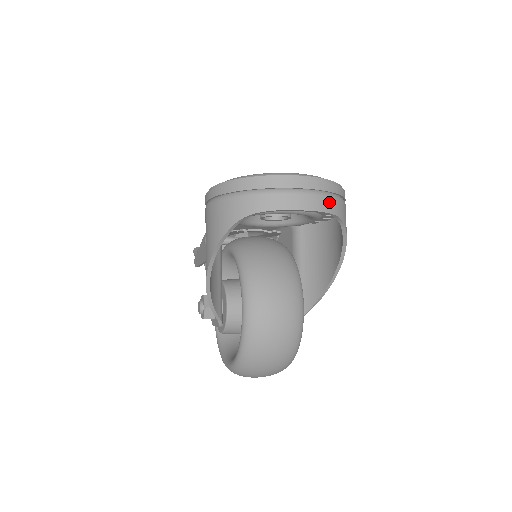
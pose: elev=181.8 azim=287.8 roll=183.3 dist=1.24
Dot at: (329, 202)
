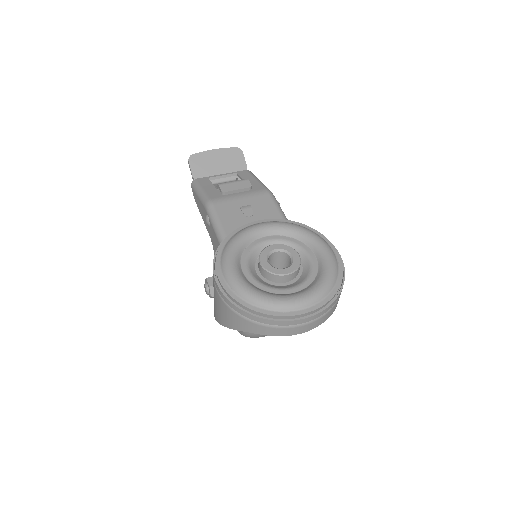
Dot at: (326, 316)
